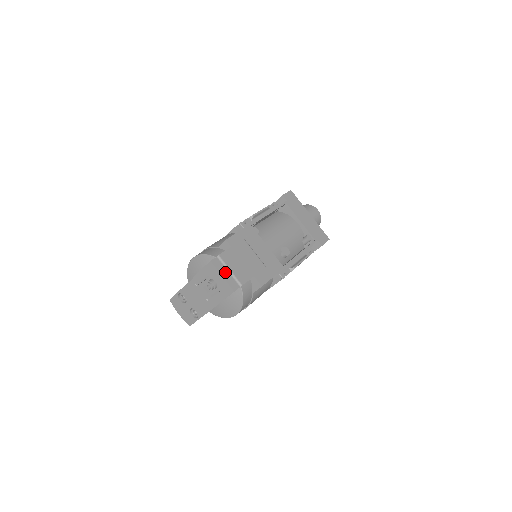
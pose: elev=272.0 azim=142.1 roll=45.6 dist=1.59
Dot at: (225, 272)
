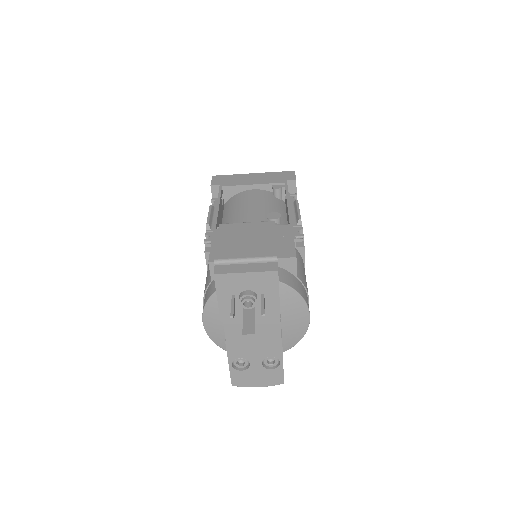
Dot at: (243, 267)
